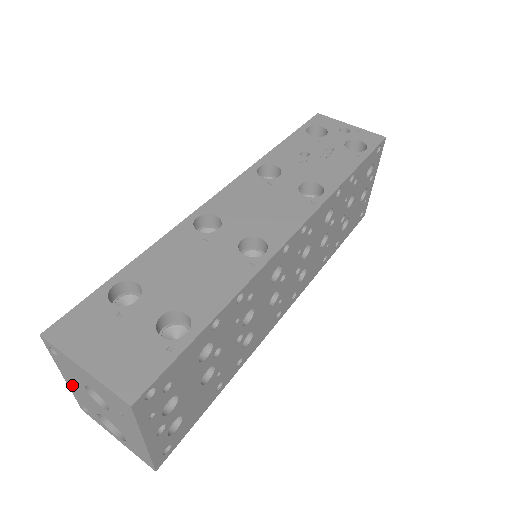
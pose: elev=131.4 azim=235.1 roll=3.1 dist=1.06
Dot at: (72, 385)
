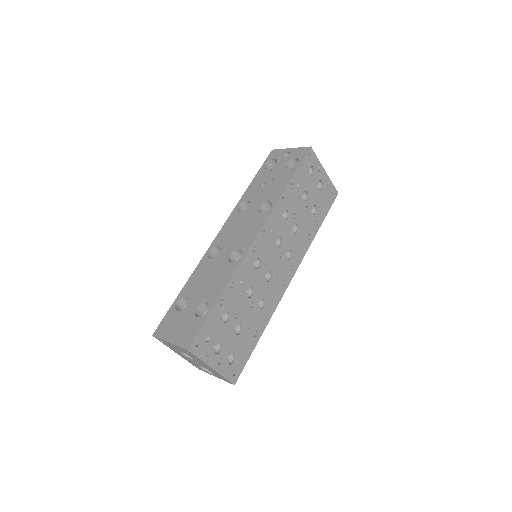
Dot at: (181, 355)
